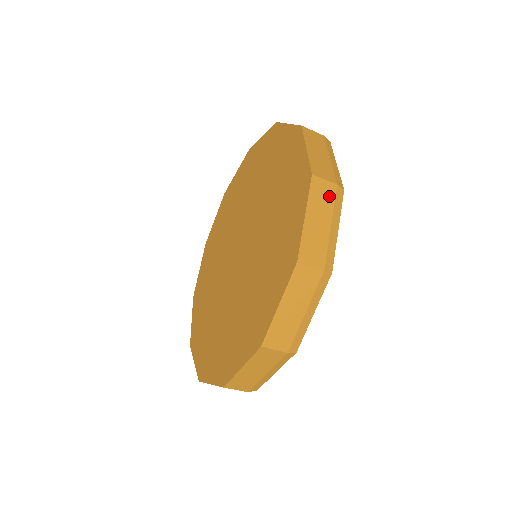
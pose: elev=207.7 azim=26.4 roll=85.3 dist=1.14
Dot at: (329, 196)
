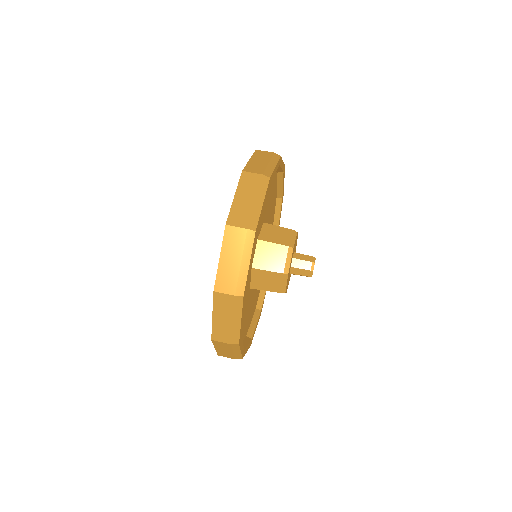
Dot at: (268, 155)
